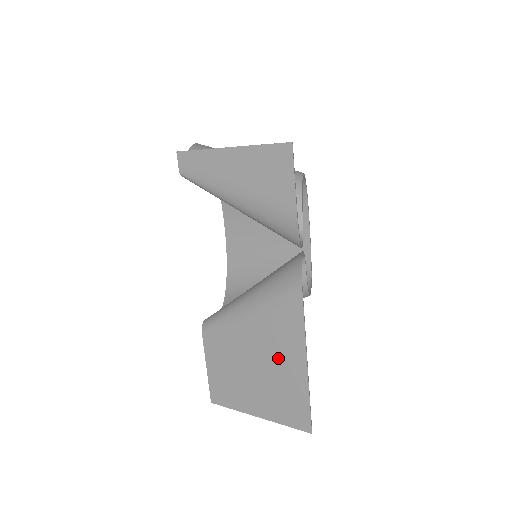
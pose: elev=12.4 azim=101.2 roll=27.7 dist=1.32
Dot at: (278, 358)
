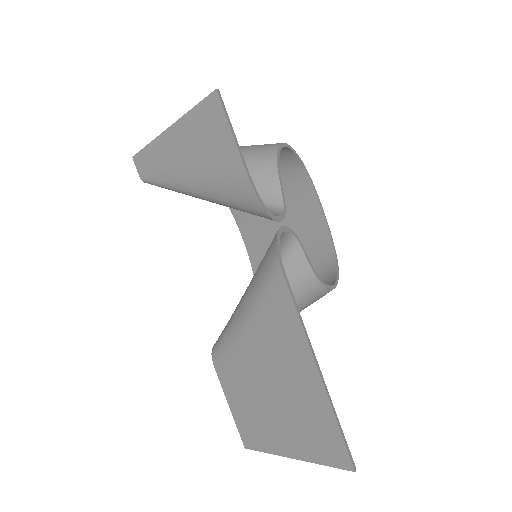
Dot at: (287, 372)
